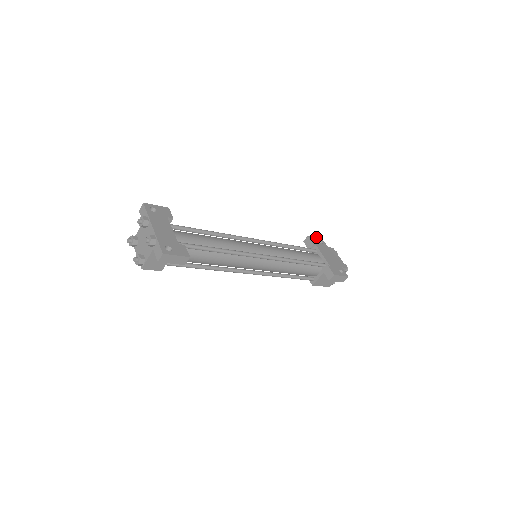
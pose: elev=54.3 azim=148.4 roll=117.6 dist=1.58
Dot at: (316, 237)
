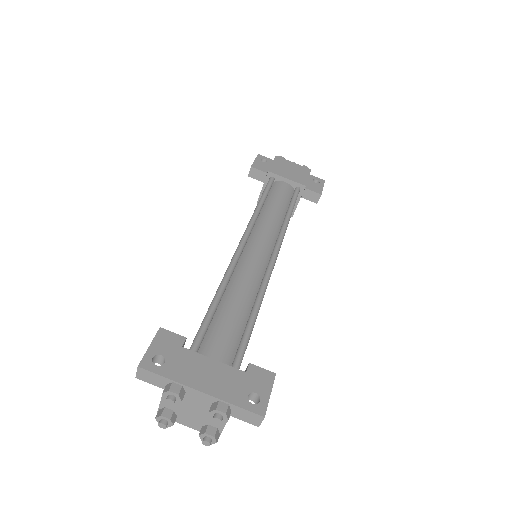
Dot at: (255, 159)
